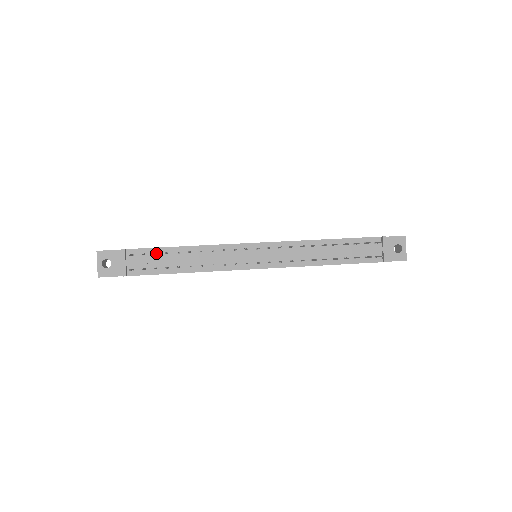
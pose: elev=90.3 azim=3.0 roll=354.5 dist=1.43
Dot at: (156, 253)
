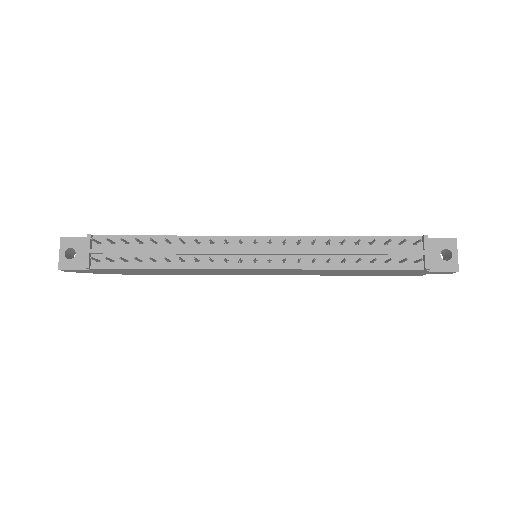
Dot at: (129, 242)
